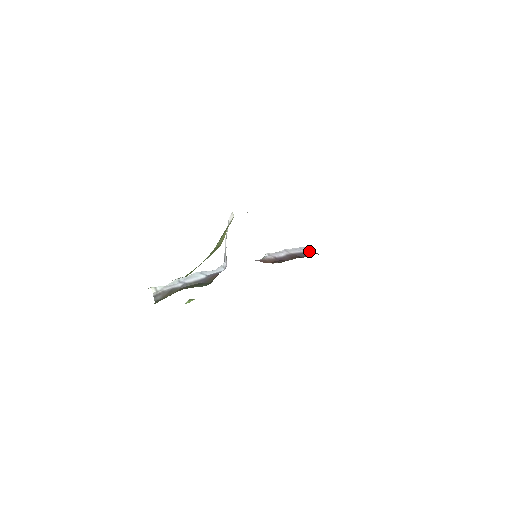
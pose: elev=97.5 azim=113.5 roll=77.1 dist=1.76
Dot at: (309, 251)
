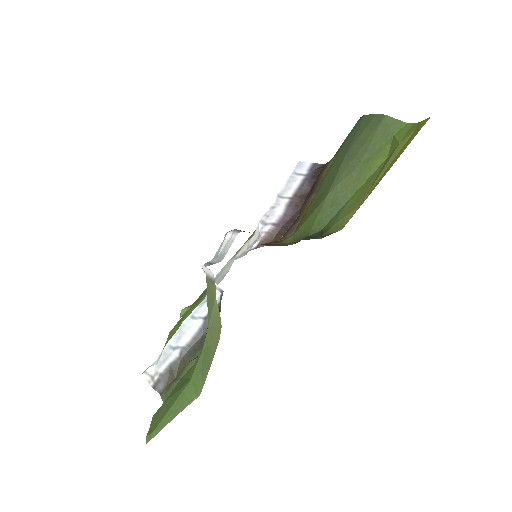
Dot at: (308, 169)
